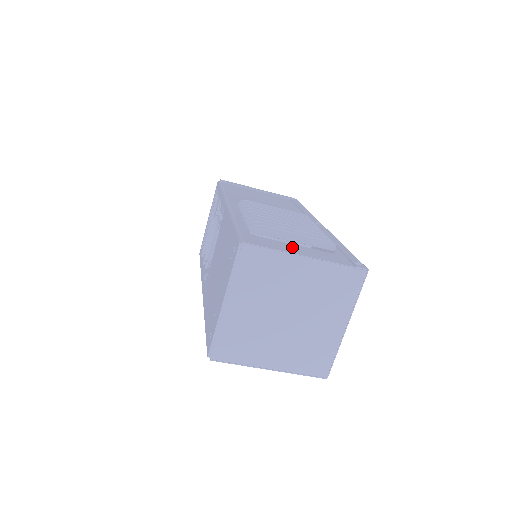
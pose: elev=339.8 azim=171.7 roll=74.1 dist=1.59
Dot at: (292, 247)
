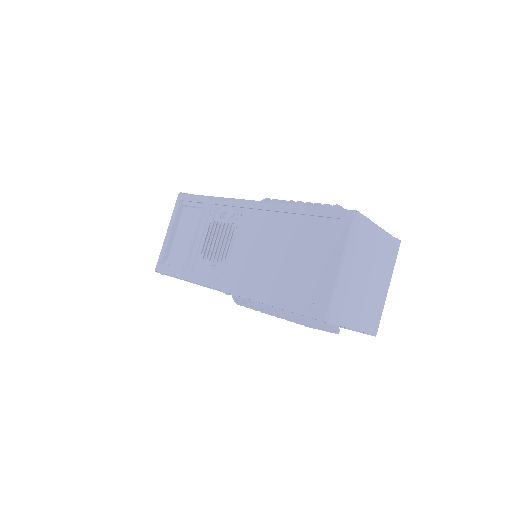
Dot at: occluded
